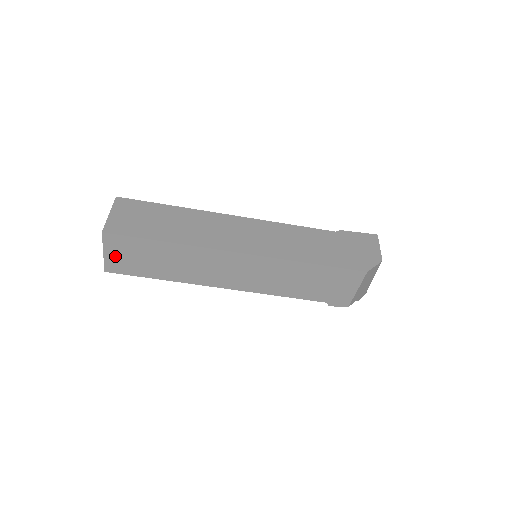
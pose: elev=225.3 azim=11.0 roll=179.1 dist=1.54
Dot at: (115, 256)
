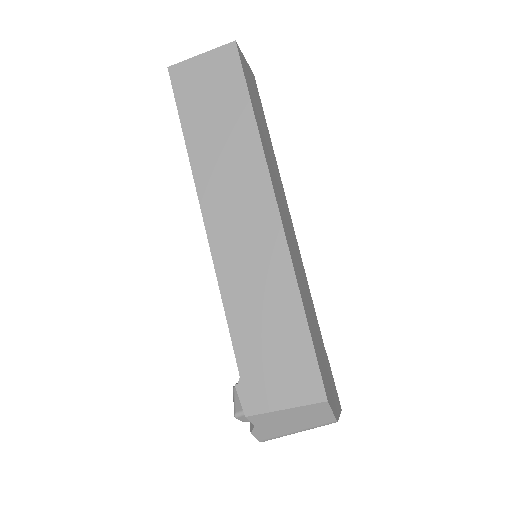
Dot at: (202, 69)
